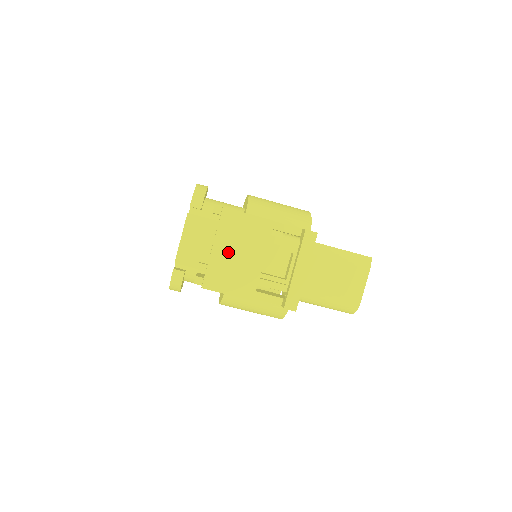
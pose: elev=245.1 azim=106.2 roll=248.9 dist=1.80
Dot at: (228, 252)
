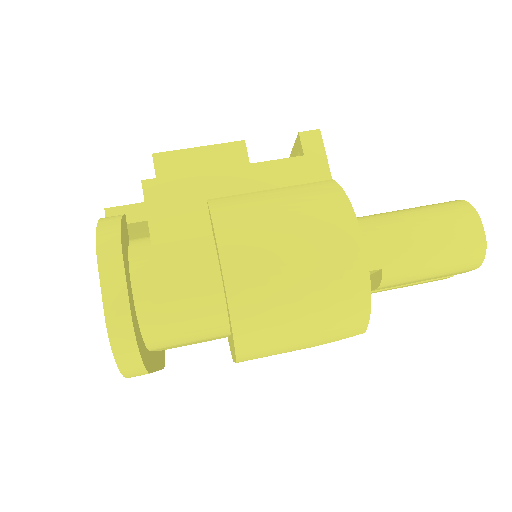
Dot at: occluded
